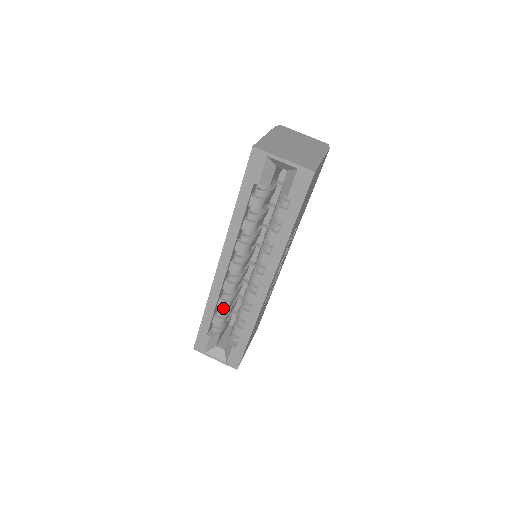
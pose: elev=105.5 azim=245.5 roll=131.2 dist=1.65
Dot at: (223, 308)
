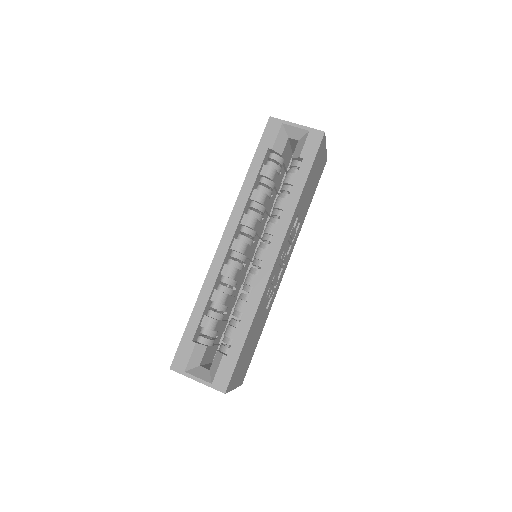
Dot at: (217, 301)
